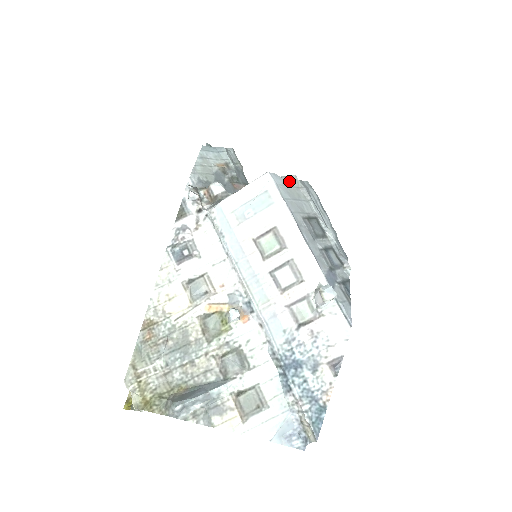
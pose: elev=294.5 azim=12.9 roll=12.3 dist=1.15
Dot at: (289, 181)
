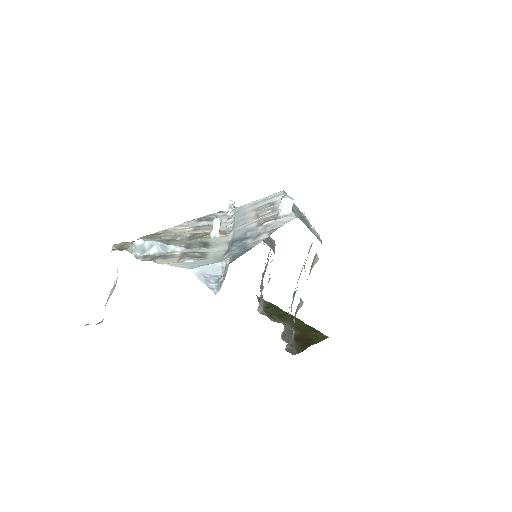
Dot at: (297, 207)
